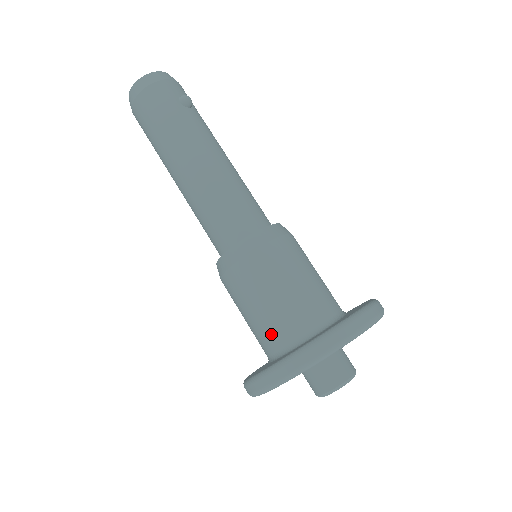
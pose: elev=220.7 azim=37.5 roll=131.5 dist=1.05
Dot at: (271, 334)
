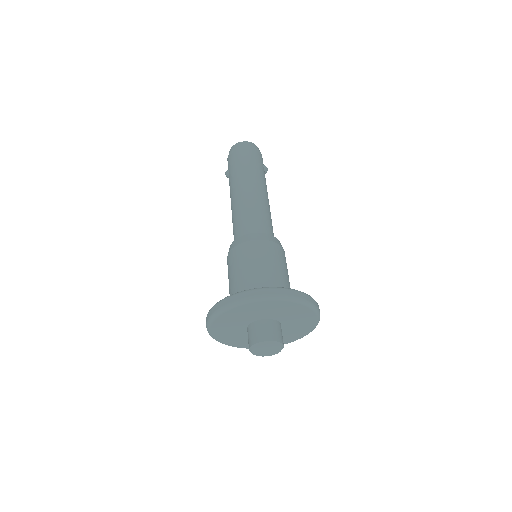
Dot at: (259, 284)
